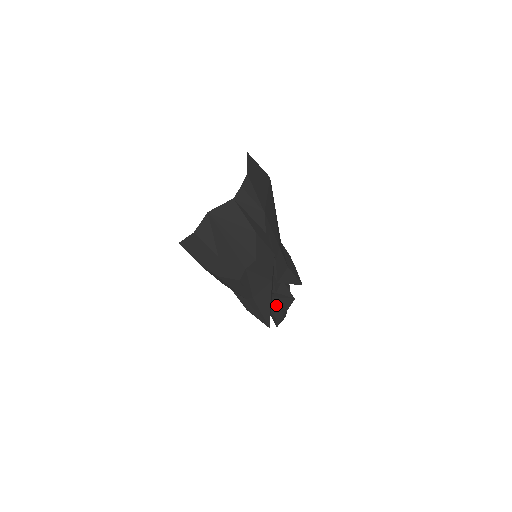
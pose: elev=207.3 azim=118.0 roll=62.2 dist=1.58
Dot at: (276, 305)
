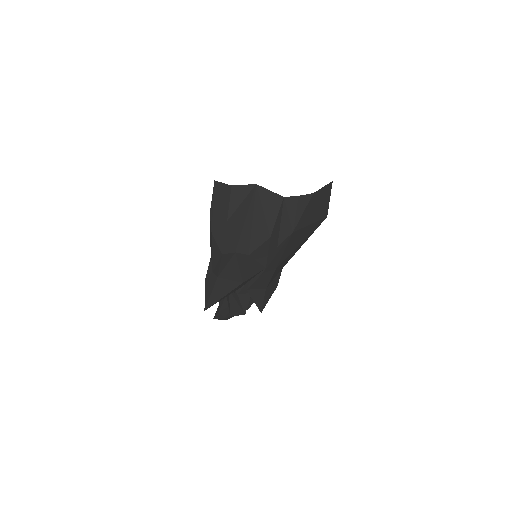
Dot at: (229, 303)
